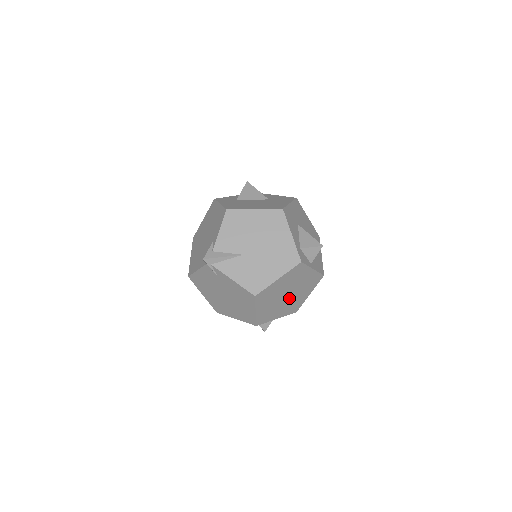
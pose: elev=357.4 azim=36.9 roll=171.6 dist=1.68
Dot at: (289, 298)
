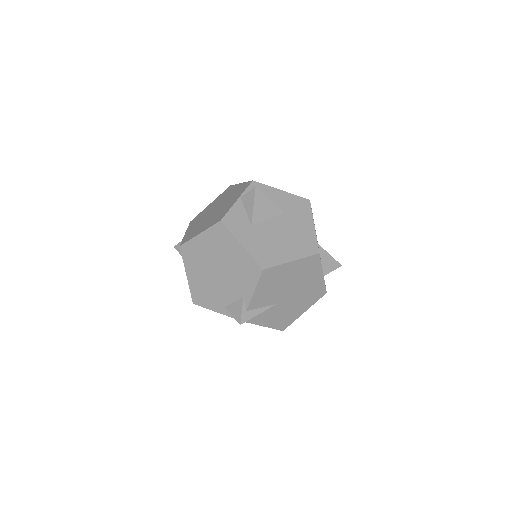
Dot at: occluded
